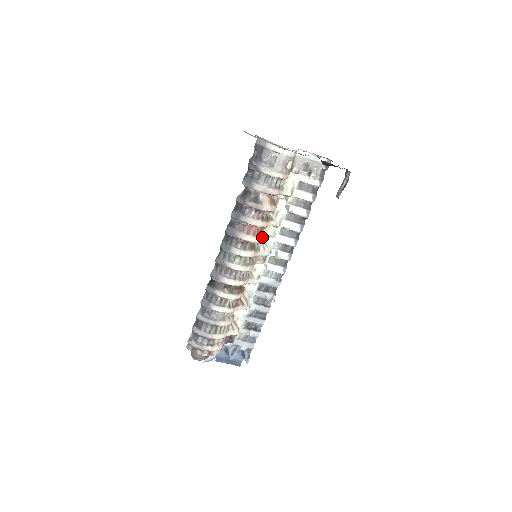
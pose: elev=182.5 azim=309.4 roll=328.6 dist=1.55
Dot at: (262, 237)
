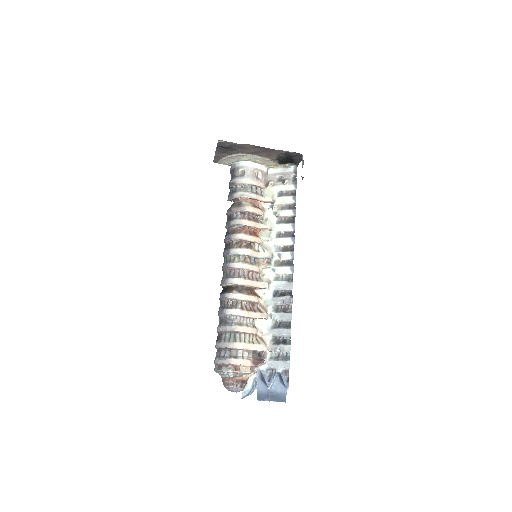
Dot at: (256, 237)
